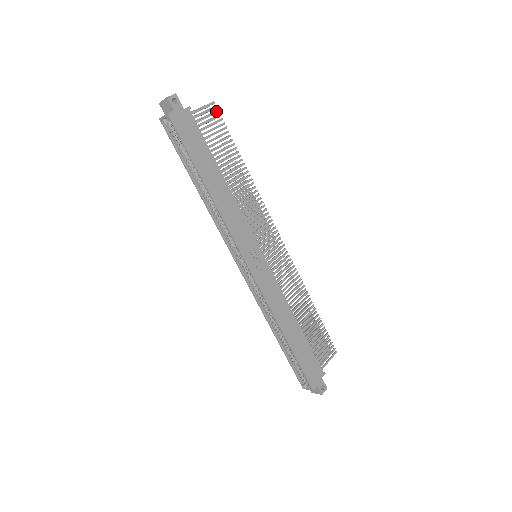
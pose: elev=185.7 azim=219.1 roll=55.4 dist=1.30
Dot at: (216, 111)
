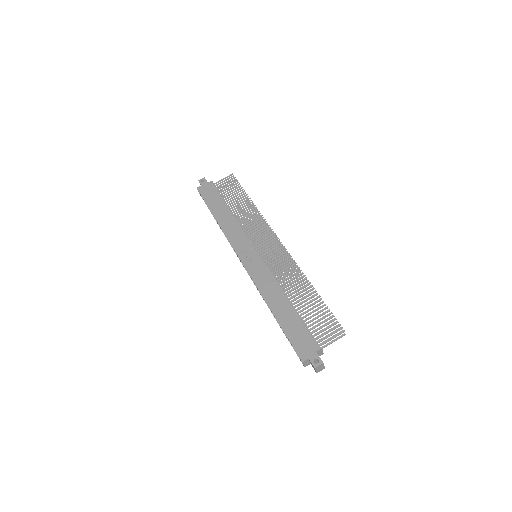
Dot at: (233, 178)
